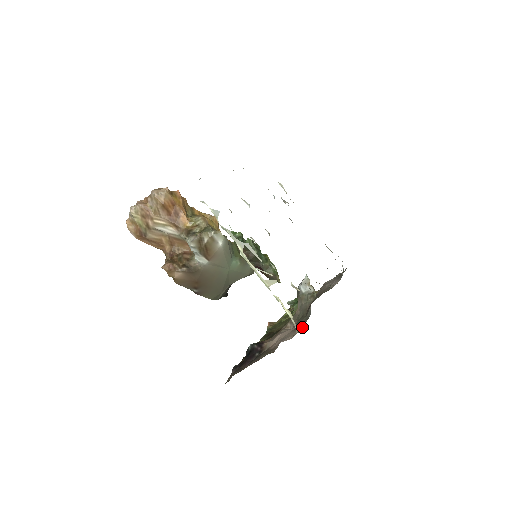
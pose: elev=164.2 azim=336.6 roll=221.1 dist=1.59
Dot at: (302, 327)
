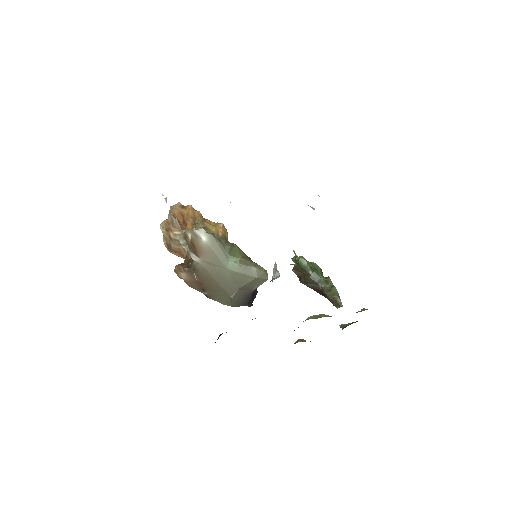
Dot at: occluded
